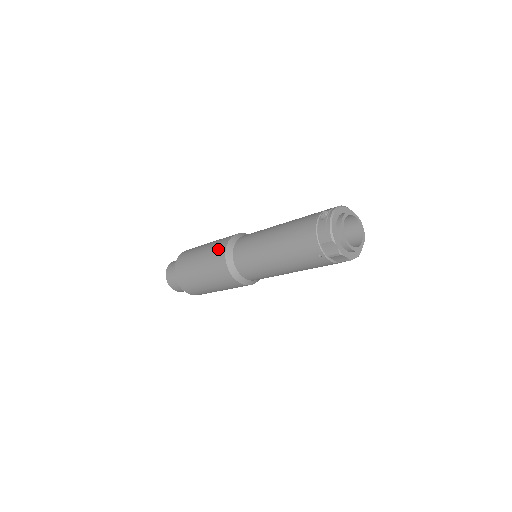
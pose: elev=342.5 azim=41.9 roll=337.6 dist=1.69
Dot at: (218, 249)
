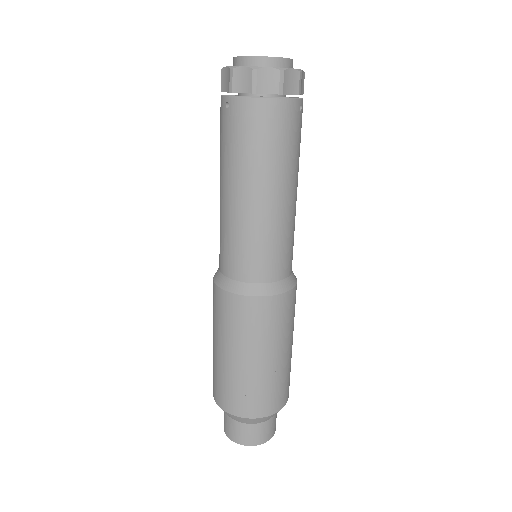
Dot at: occluded
